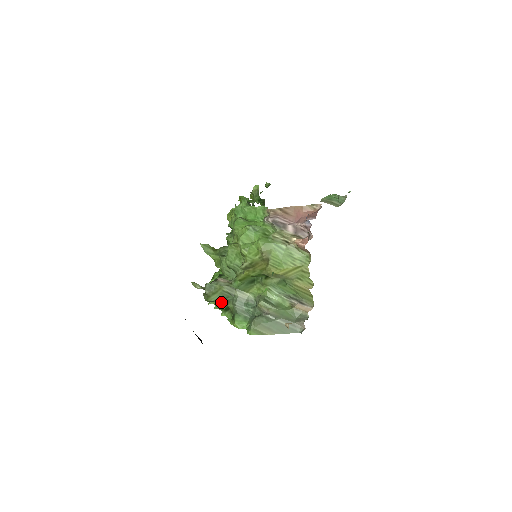
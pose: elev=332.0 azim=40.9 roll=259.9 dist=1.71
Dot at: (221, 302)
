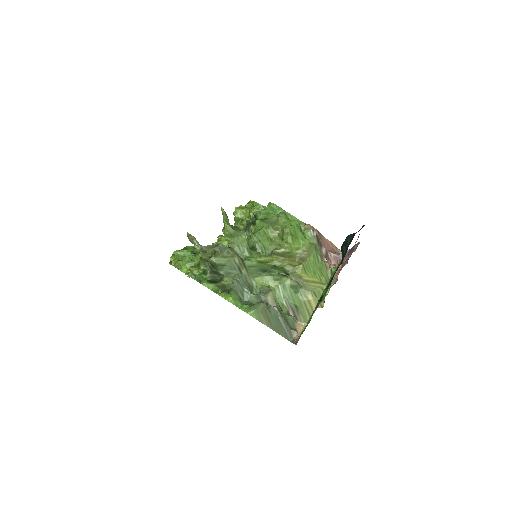
Dot at: (221, 270)
